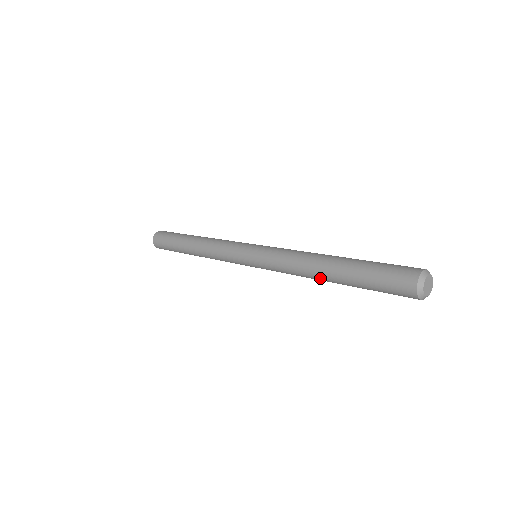
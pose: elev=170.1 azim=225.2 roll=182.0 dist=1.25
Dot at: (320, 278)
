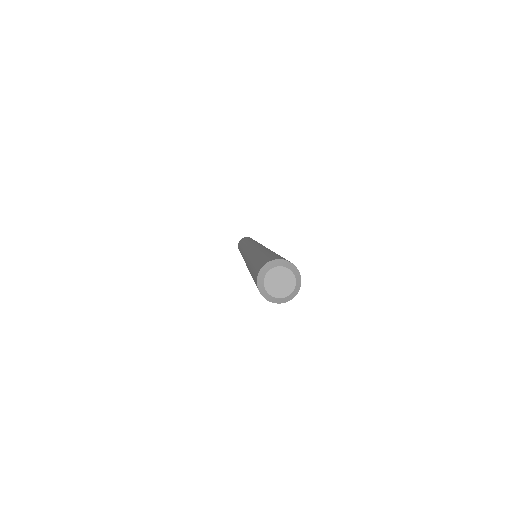
Dot at: occluded
